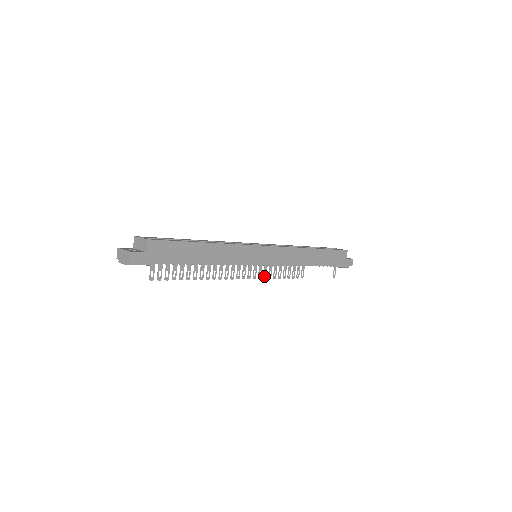
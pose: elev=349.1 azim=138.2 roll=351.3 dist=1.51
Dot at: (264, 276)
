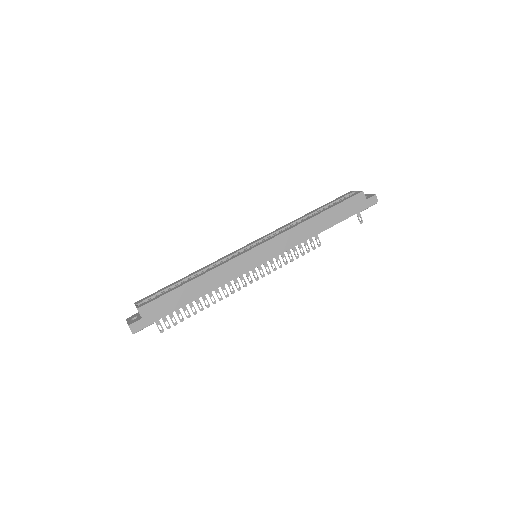
Dot at: (273, 269)
